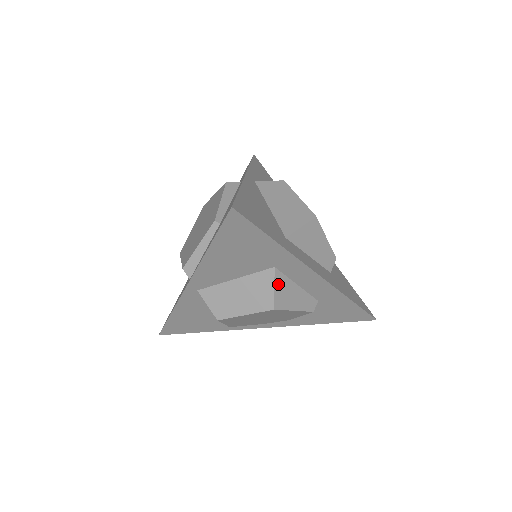
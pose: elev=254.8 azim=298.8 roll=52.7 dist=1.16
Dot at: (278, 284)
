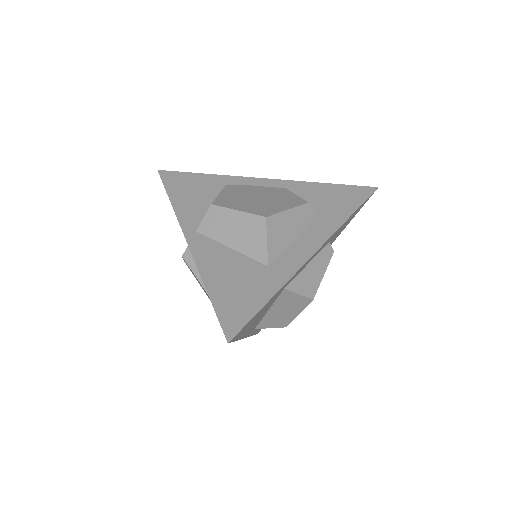
Dot at: (298, 288)
